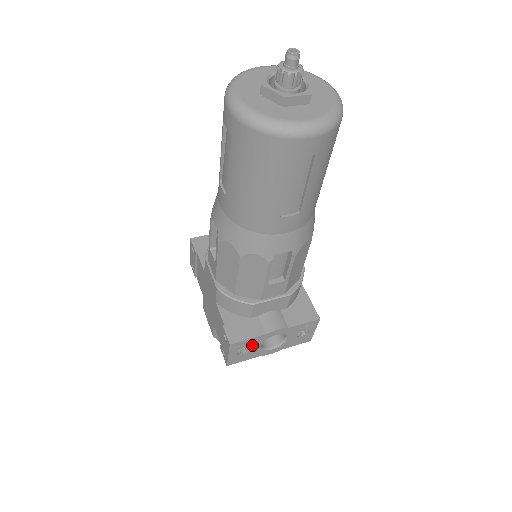
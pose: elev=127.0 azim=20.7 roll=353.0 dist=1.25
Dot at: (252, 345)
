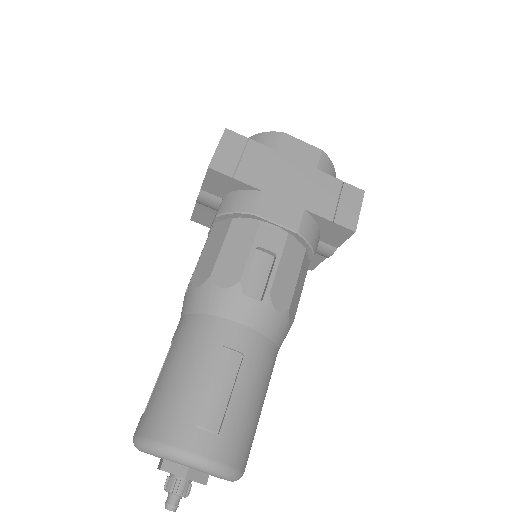
Dot at: occluded
